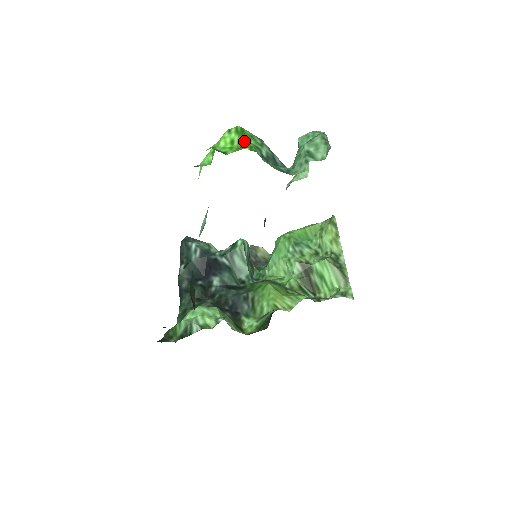
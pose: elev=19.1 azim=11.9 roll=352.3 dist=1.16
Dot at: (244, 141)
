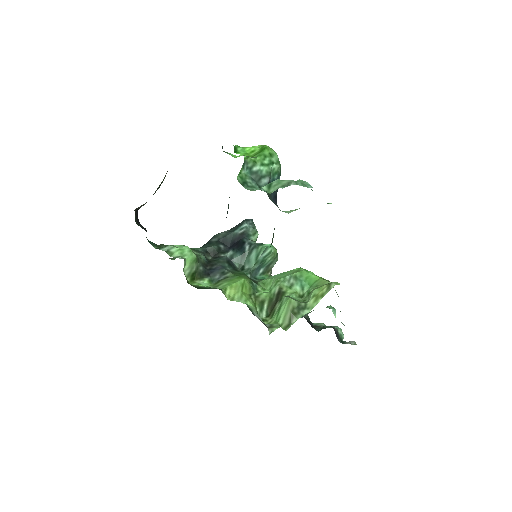
Dot at: (257, 155)
